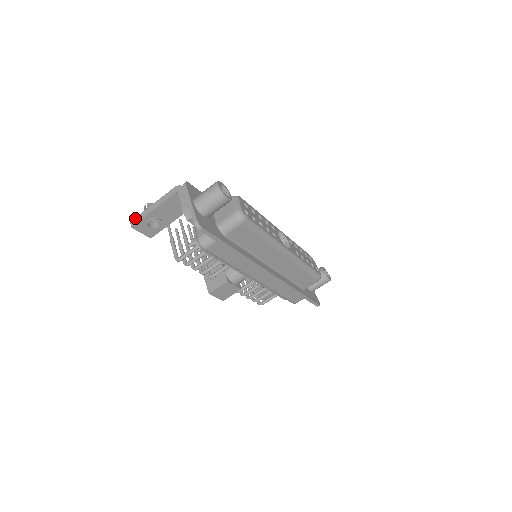
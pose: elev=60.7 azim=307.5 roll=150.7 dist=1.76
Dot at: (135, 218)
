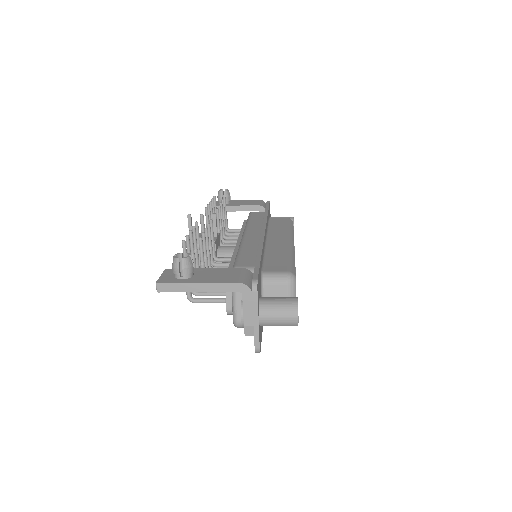
Dot at: (166, 284)
